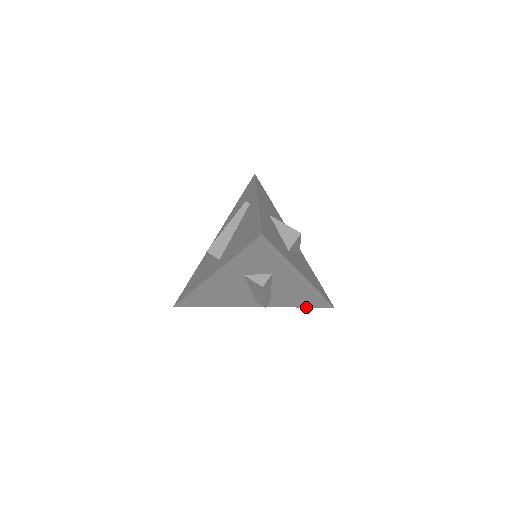
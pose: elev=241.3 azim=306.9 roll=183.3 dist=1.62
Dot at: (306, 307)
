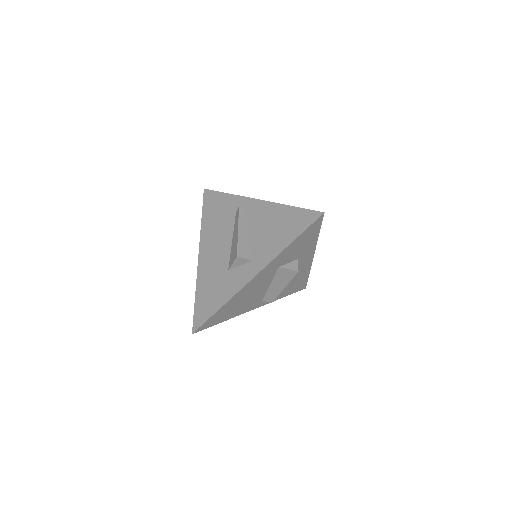
Dot at: occluded
